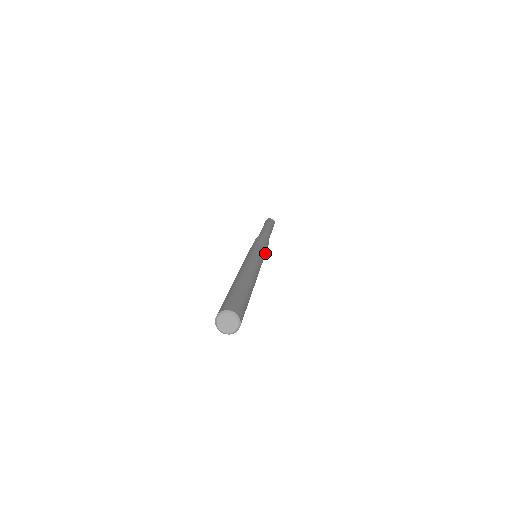
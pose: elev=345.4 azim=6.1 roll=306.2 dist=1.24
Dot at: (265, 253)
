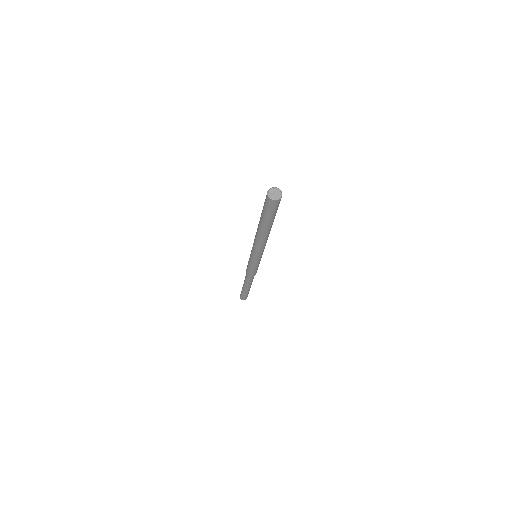
Dot at: (257, 265)
